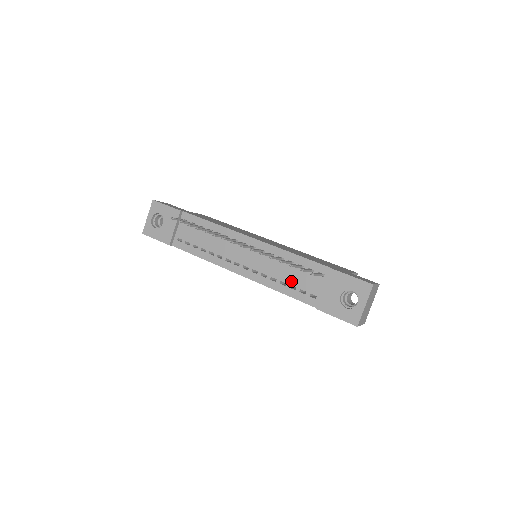
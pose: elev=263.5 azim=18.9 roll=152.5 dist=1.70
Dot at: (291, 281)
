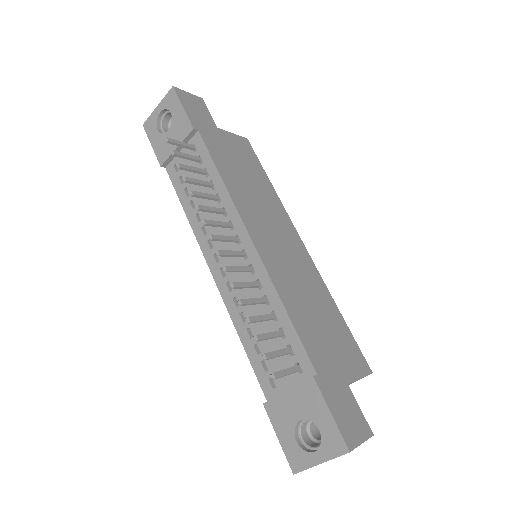
Dot at: occluded
